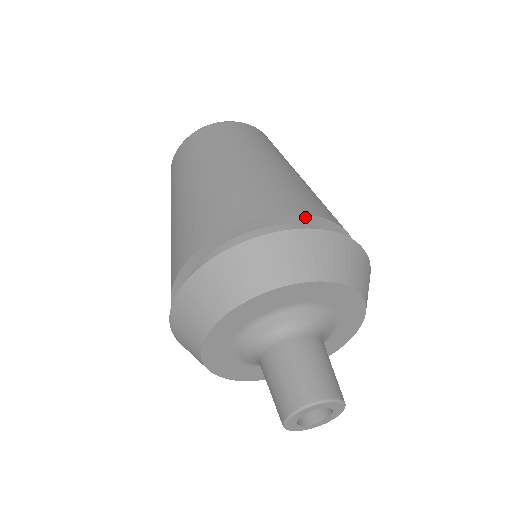
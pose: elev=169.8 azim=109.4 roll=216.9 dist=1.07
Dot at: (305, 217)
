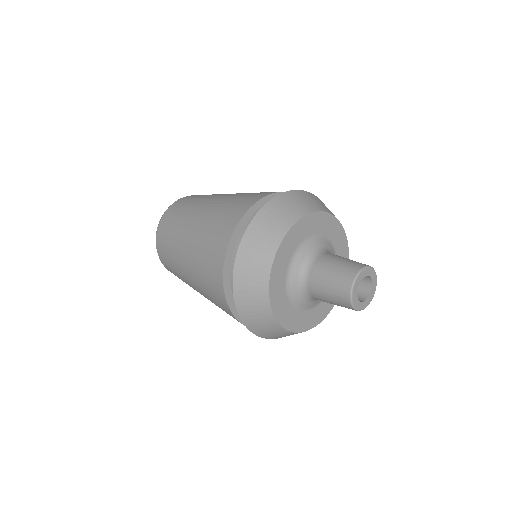
Dot at: occluded
